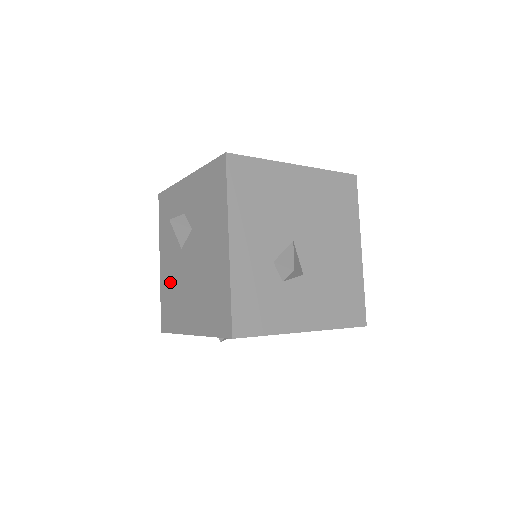
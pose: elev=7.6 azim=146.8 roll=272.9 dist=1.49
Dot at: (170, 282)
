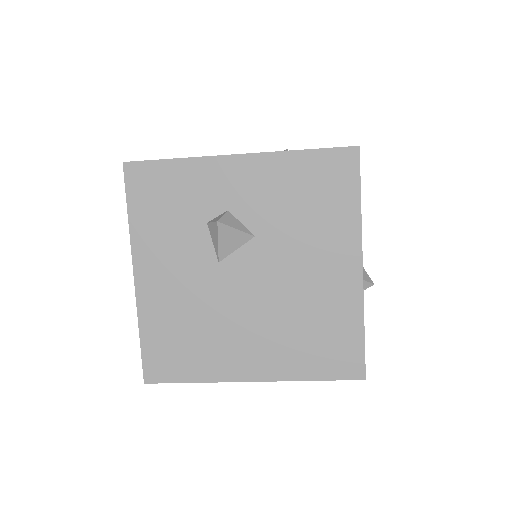
Dot at: (178, 309)
